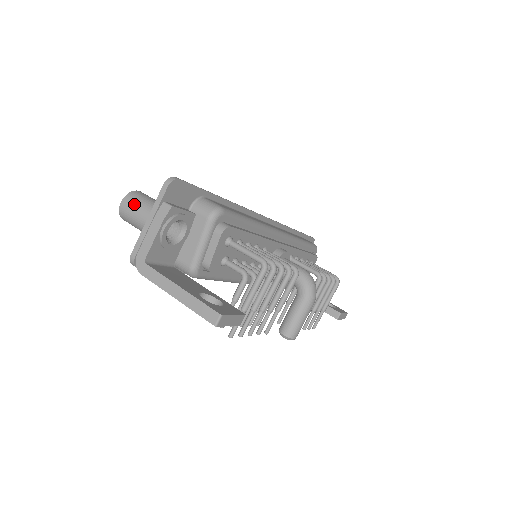
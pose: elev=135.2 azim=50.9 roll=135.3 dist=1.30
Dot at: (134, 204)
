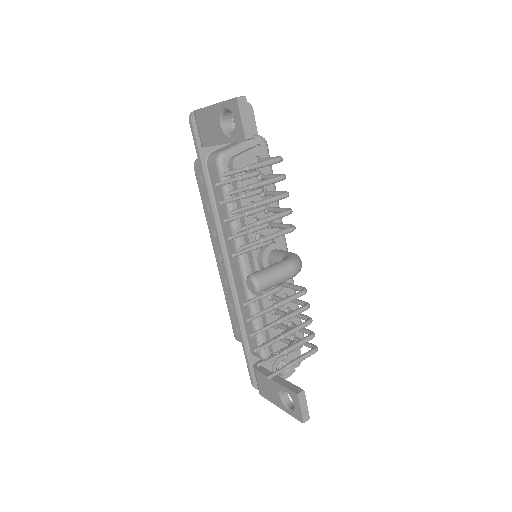
Dot at: occluded
